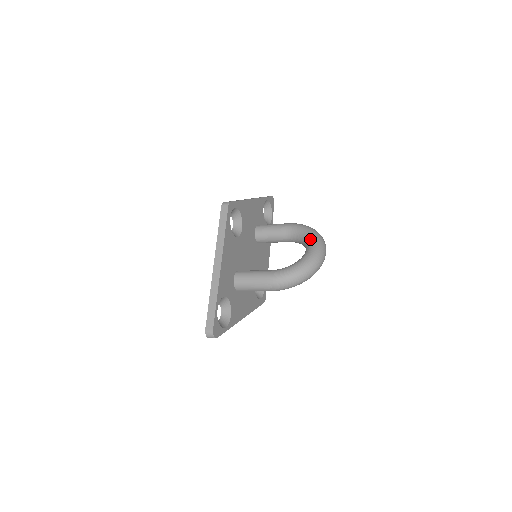
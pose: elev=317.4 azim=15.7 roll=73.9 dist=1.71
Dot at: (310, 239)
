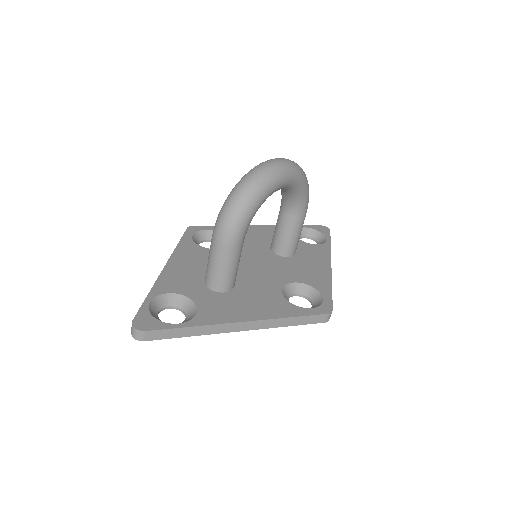
Dot at: occluded
